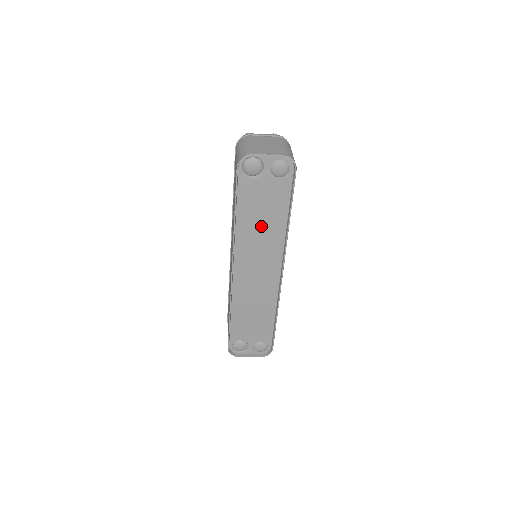
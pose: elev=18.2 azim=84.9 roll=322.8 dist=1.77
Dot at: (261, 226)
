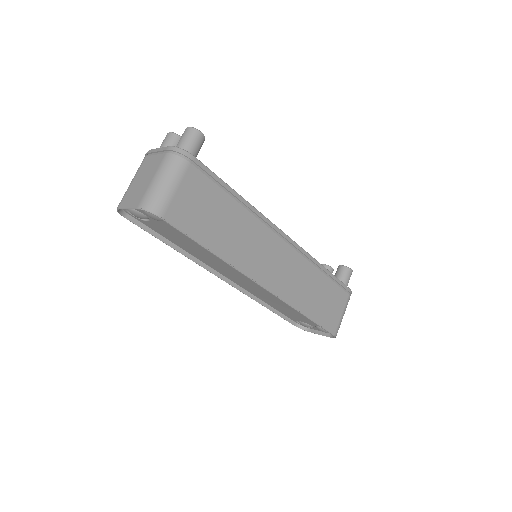
Dot at: (204, 253)
